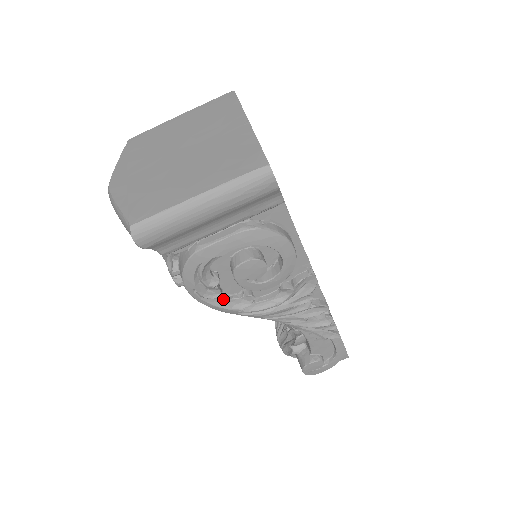
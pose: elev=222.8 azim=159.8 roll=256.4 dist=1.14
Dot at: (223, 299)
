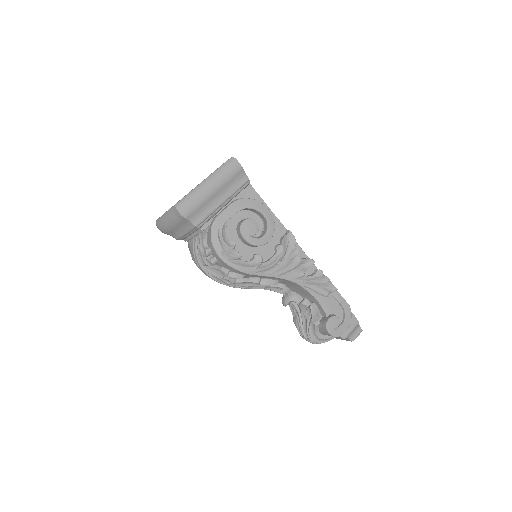
Dot at: (243, 262)
